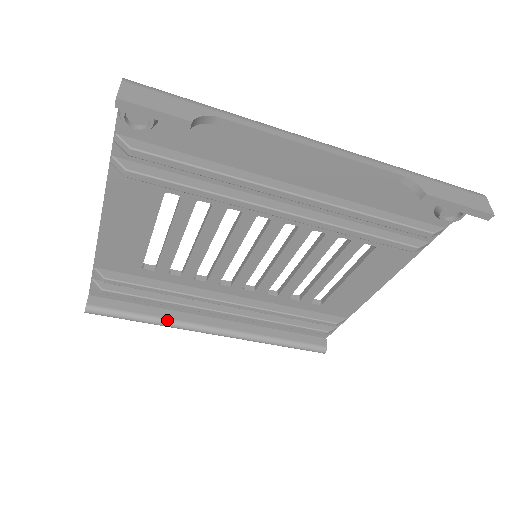
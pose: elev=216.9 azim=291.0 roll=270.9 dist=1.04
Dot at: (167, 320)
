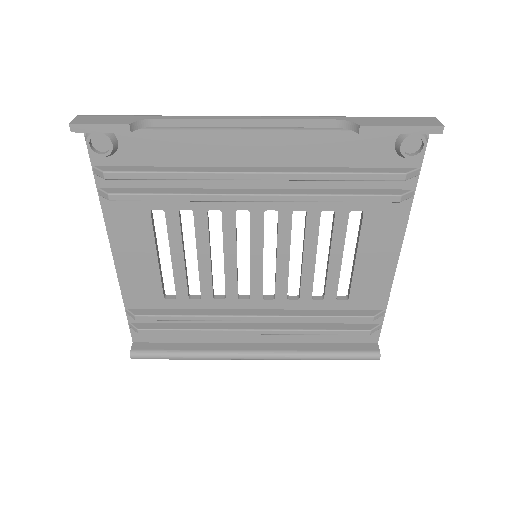
Dot at: (206, 352)
